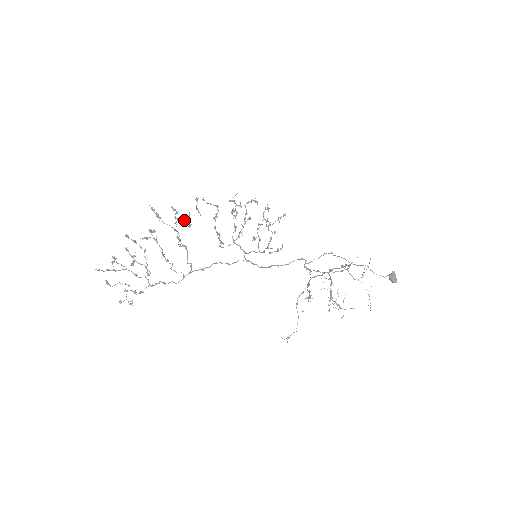
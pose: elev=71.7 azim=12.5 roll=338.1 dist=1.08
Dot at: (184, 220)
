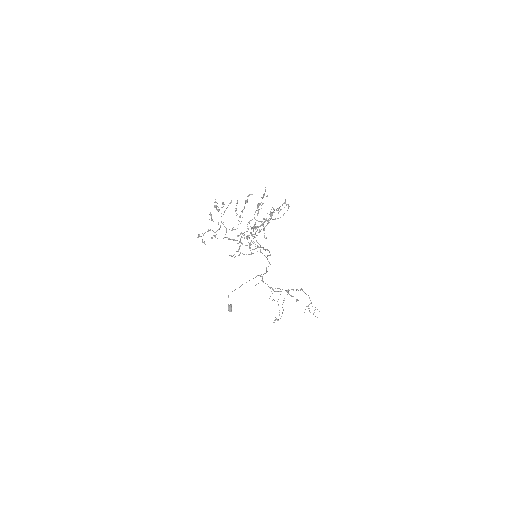
Dot at: occluded
